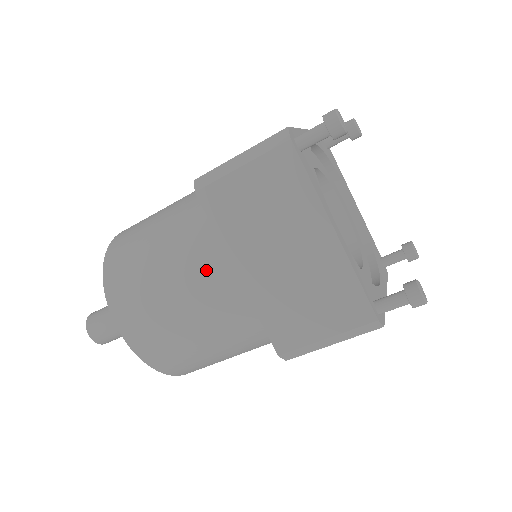
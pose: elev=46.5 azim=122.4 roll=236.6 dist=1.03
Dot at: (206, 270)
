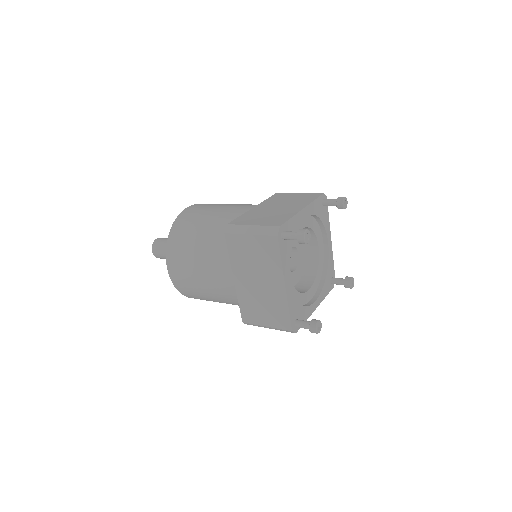
Dot at: (220, 269)
